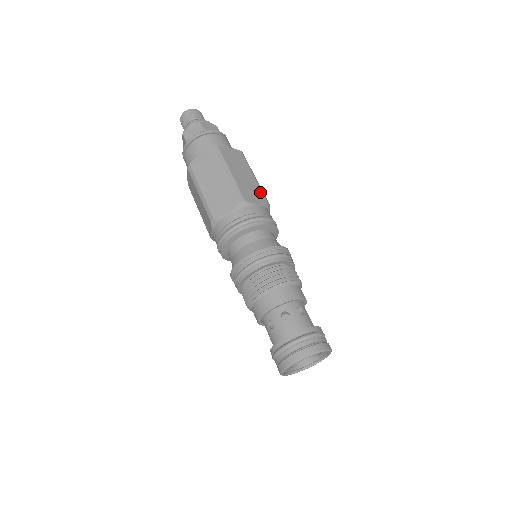
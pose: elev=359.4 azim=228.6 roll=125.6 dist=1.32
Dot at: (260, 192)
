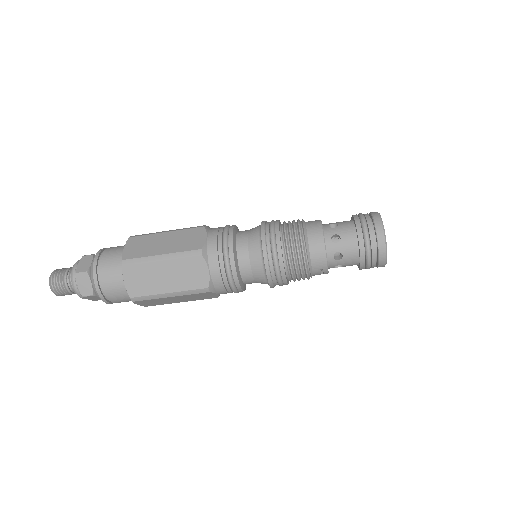
Dot at: occluded
